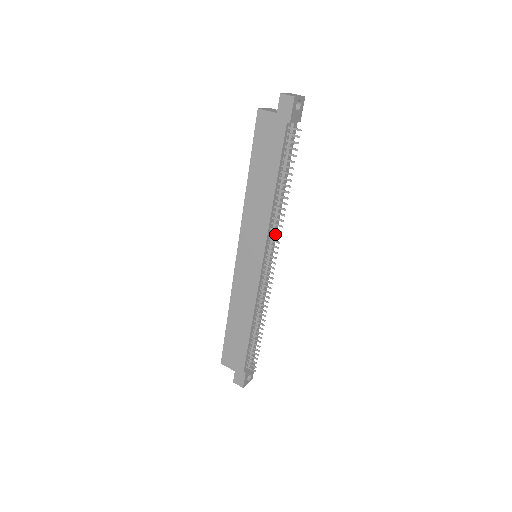
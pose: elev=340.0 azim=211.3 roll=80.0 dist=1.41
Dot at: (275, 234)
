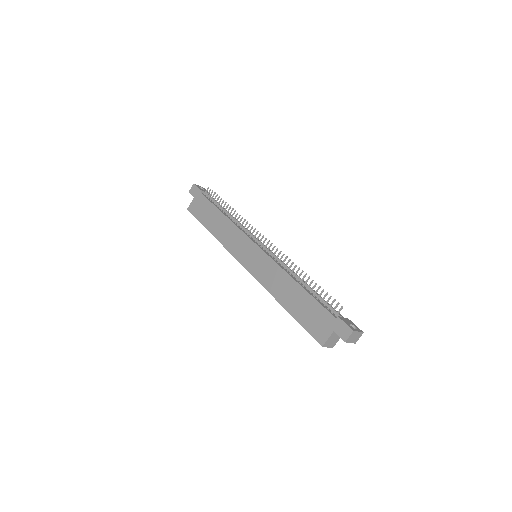
Dot at: (250, 233)
